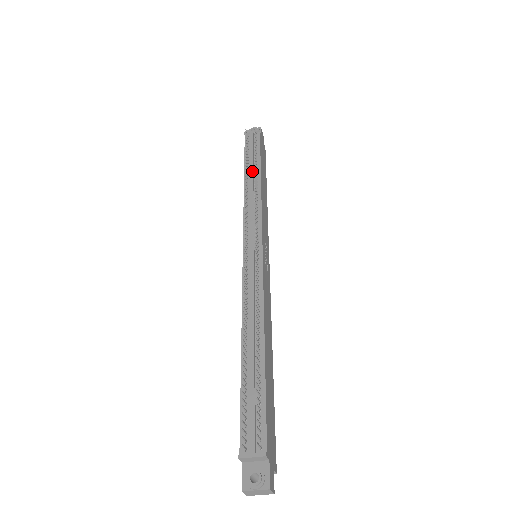
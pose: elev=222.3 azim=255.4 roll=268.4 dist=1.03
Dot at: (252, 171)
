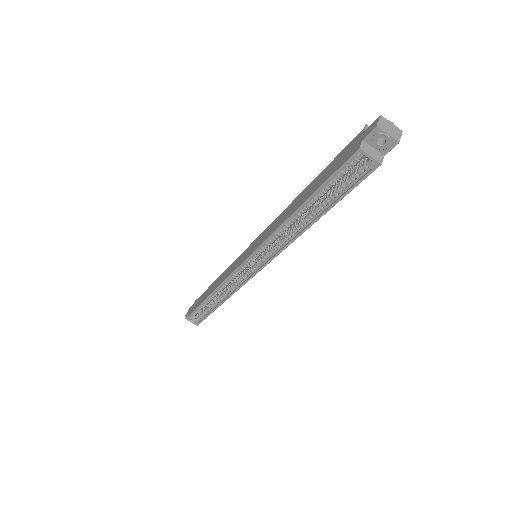
Dot at: occluded
